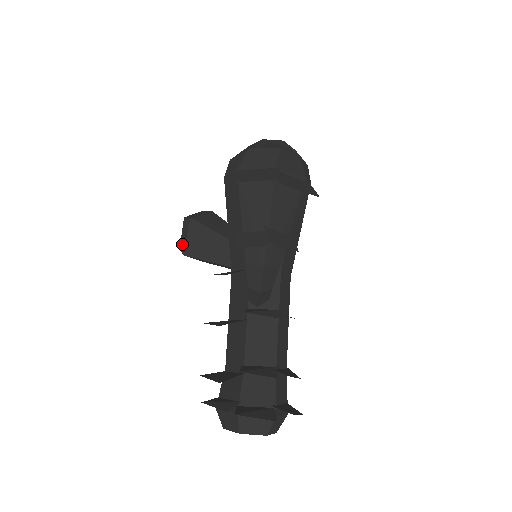
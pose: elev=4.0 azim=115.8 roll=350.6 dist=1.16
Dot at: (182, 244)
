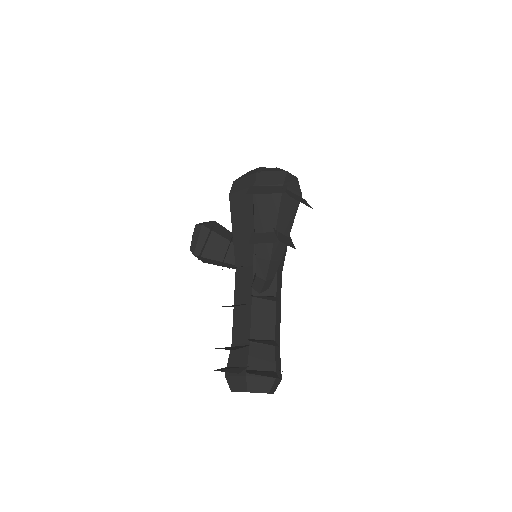
Dot at: (193, 246)
